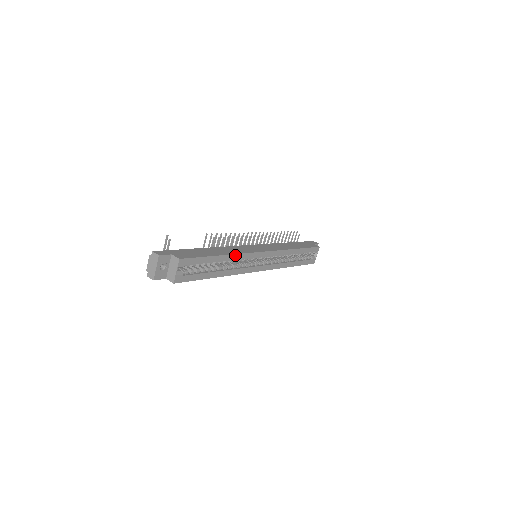
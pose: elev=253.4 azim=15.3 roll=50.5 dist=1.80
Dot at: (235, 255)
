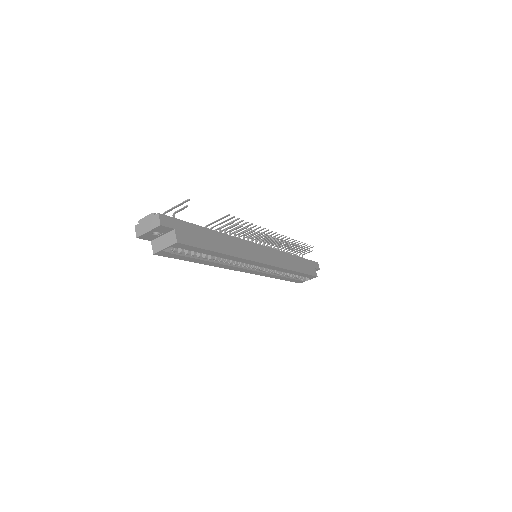
Dot at: (236, 257)
